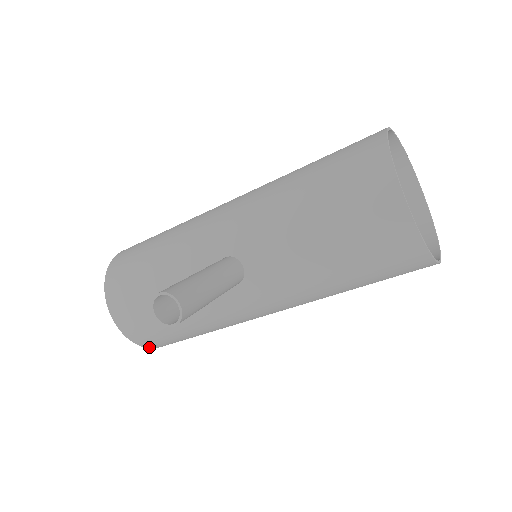
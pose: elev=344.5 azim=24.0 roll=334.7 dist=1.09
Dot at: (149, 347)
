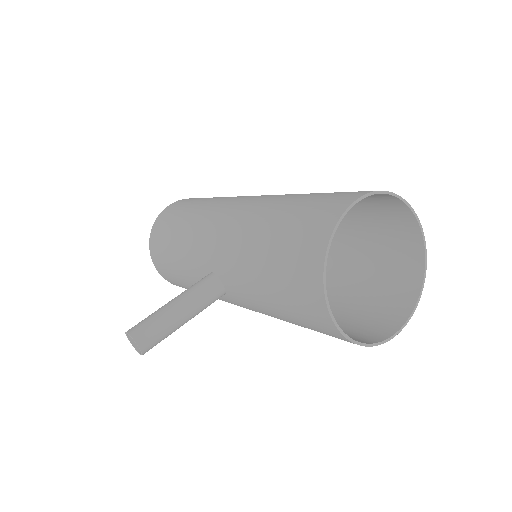
Dot at: occluded
